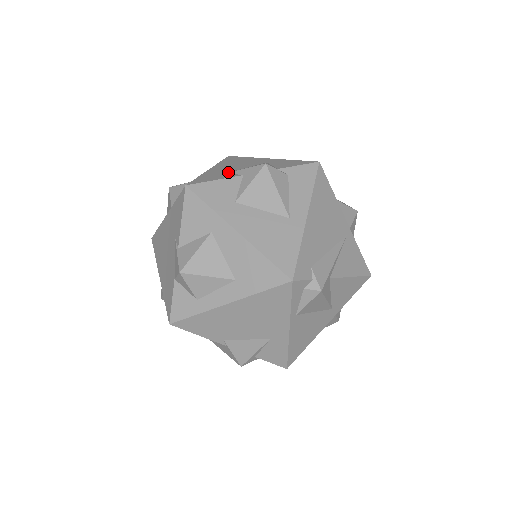
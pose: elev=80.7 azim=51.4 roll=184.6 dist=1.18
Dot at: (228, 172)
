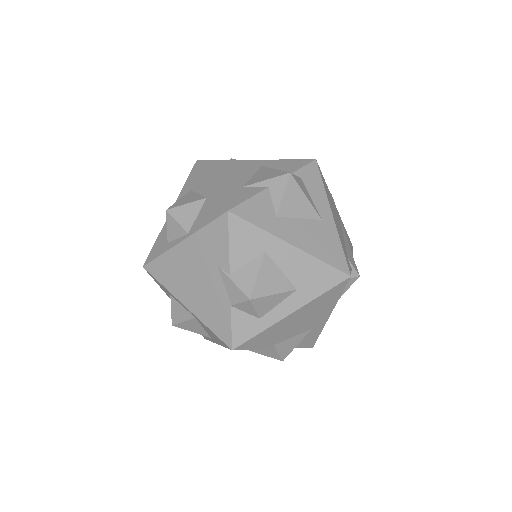
Dot at: (244, 185)
